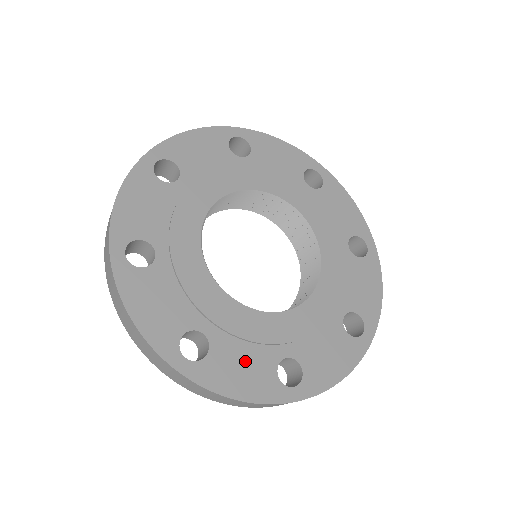
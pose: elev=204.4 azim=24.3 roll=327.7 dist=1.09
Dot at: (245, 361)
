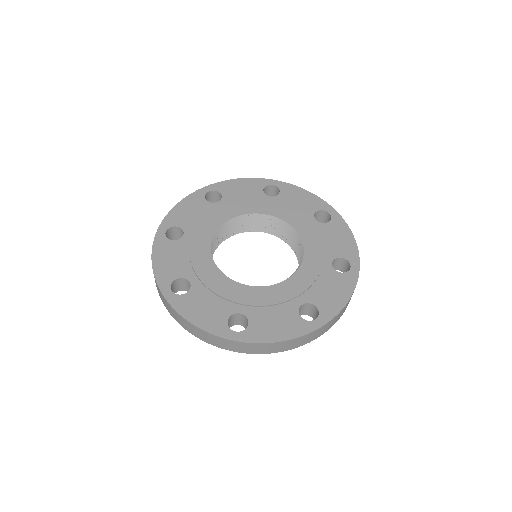
Dot at: (209, 305)
